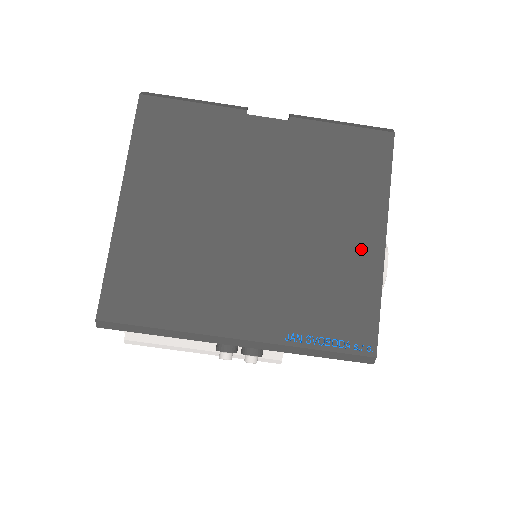
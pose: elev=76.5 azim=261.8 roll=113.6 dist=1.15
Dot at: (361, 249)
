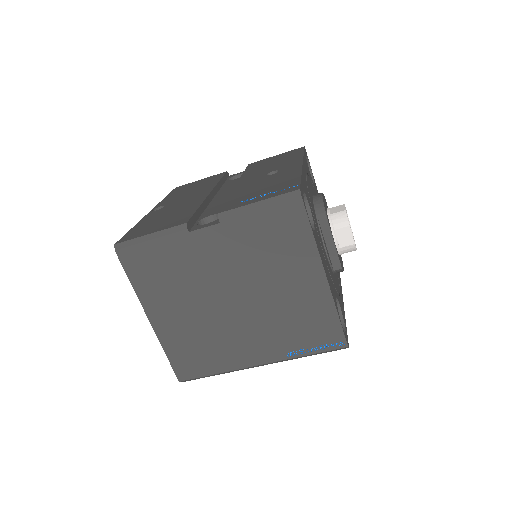
Dot at: (311, 289)
